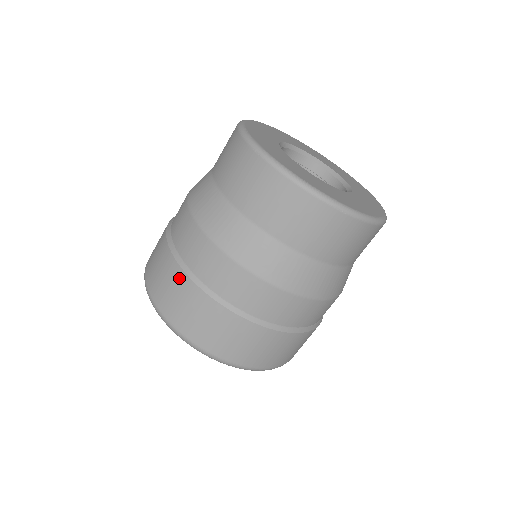
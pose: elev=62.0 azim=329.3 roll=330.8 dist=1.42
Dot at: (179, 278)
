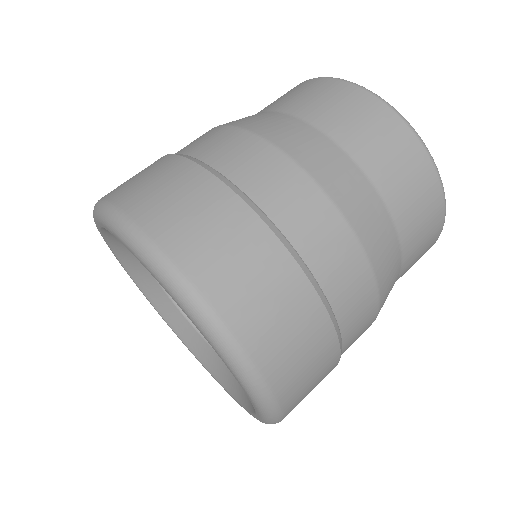
Dot at: occluded
